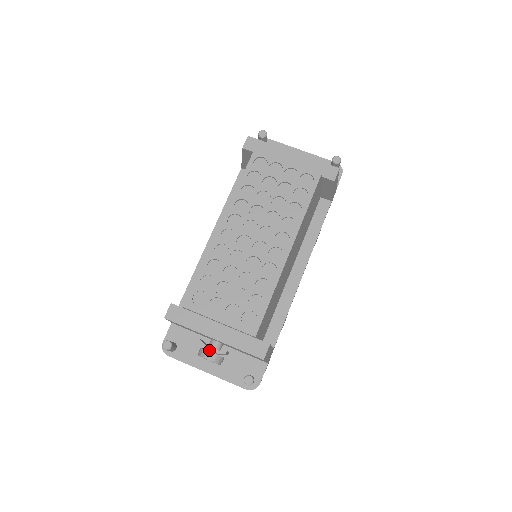
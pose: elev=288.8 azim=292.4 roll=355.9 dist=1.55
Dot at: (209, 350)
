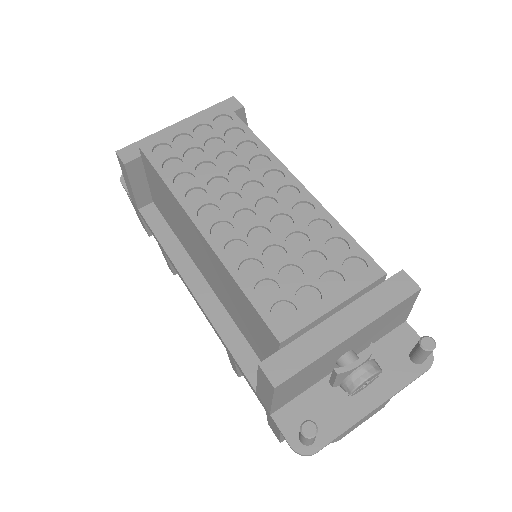
Dot at: (356, 366)
